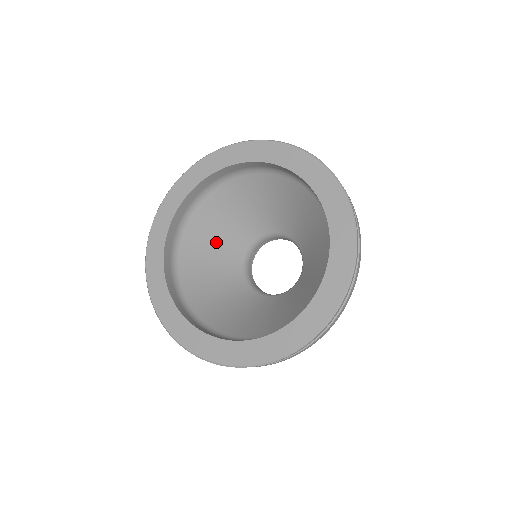
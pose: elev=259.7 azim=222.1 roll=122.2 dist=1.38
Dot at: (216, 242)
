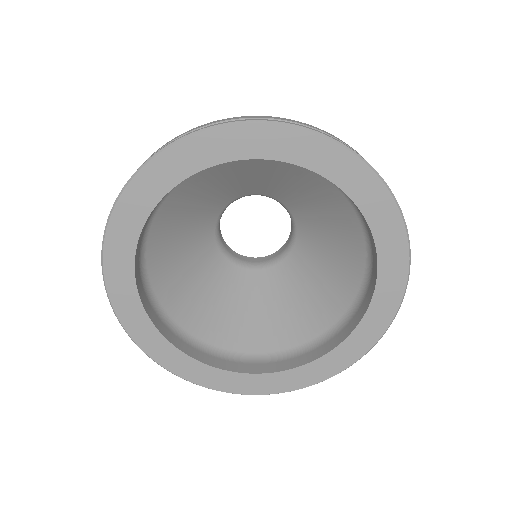
Dot at: (183, 241)
